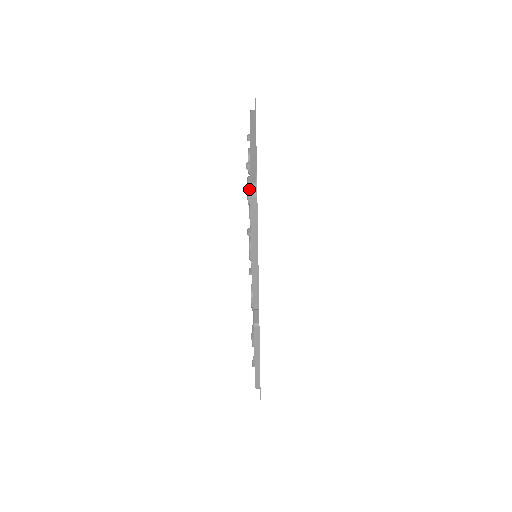
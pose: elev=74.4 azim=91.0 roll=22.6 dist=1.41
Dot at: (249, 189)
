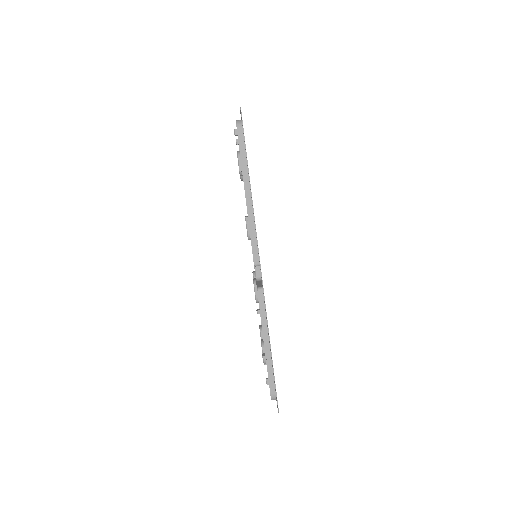
Dot at: (239, 155)
